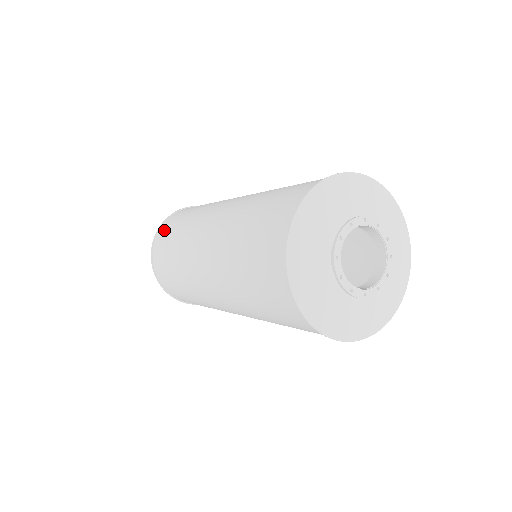
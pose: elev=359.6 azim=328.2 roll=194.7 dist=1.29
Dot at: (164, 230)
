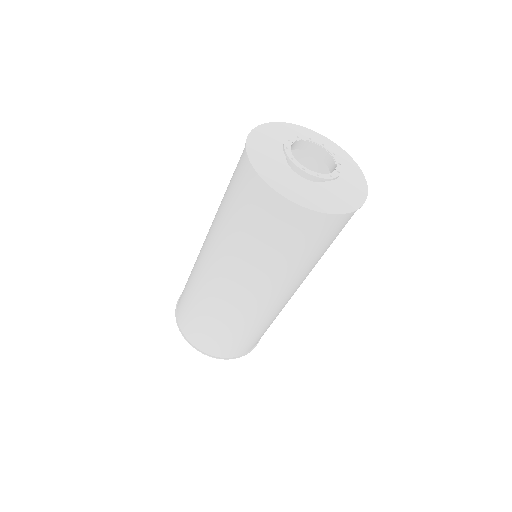
Dot at: occluded
